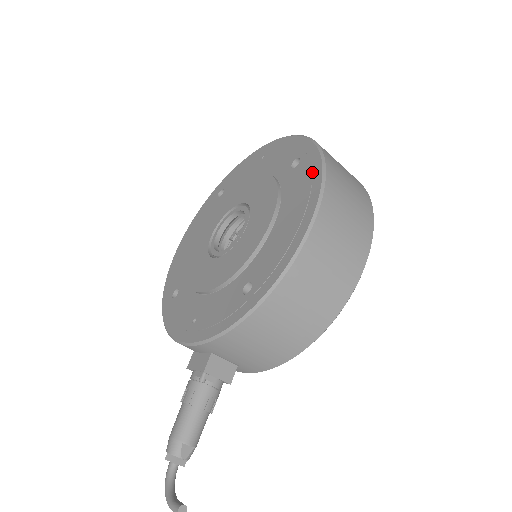
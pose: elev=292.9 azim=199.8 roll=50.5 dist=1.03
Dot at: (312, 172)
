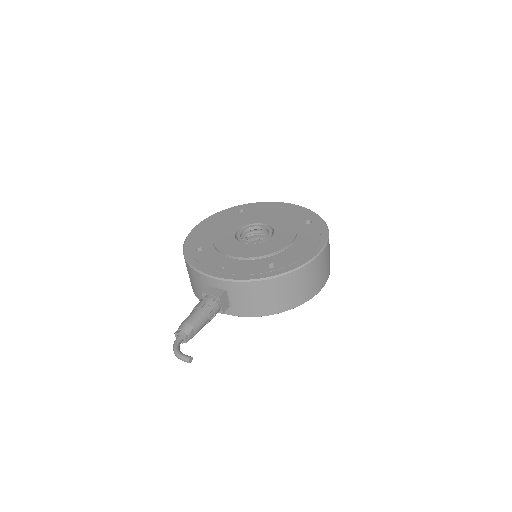
Dot at: (321, 231)
